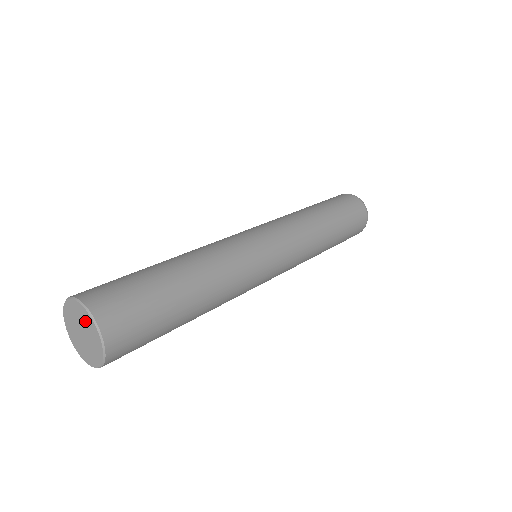
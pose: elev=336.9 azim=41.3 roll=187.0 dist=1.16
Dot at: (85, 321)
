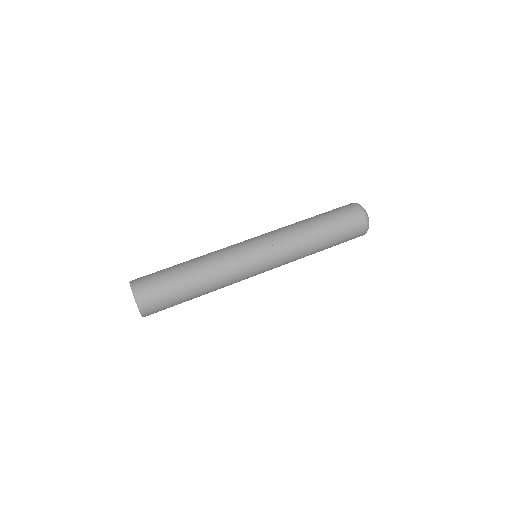
Dot at: occluded
